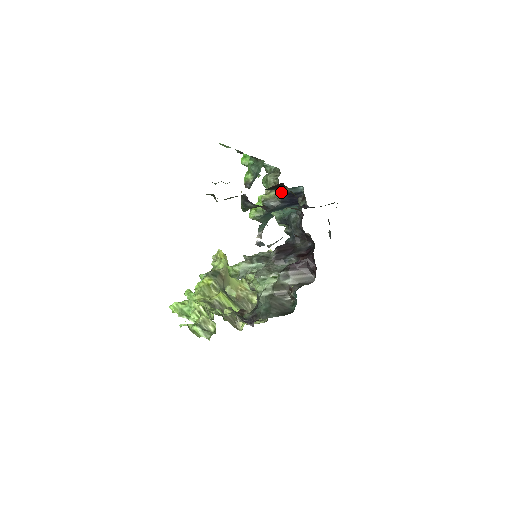
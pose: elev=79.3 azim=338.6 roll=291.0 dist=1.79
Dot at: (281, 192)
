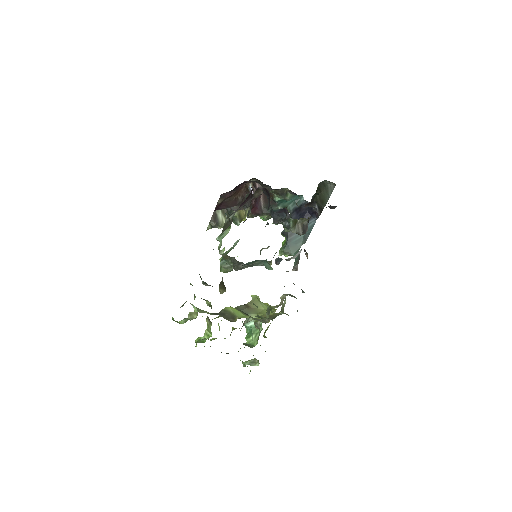
Dot at: (290, 214)
